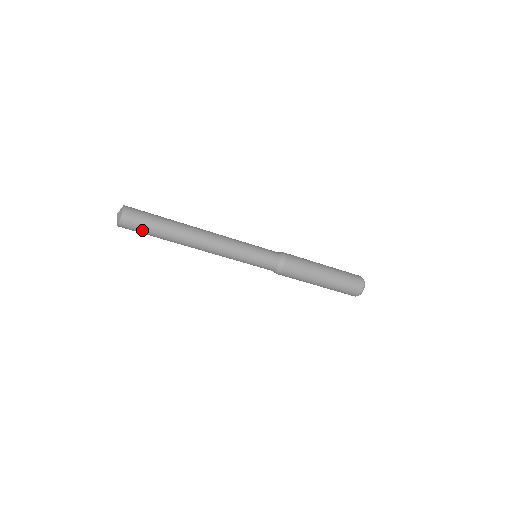
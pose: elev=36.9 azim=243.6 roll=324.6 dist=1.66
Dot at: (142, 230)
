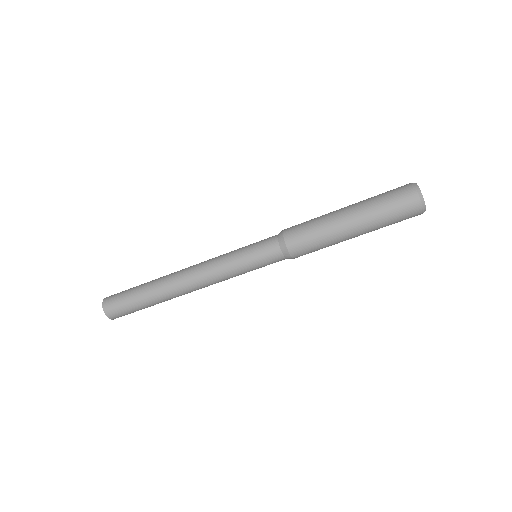
Dot at: (130, 311)
